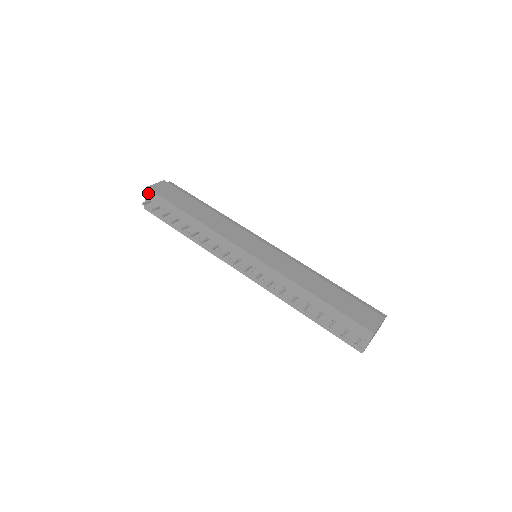
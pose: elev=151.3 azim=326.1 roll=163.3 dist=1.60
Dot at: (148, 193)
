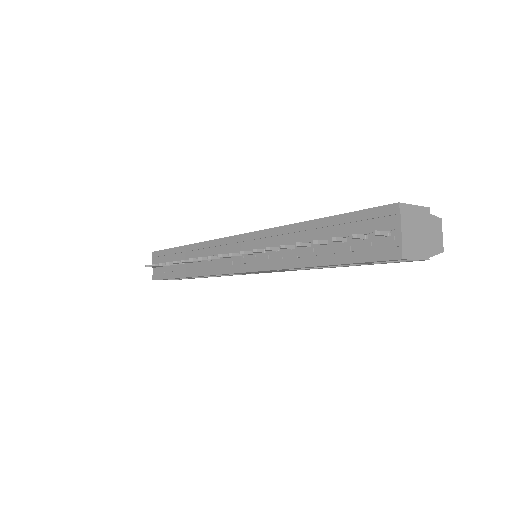
Dot at: (154, 258)
